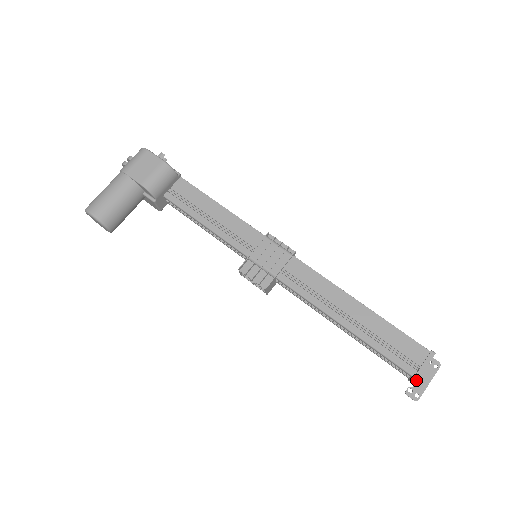
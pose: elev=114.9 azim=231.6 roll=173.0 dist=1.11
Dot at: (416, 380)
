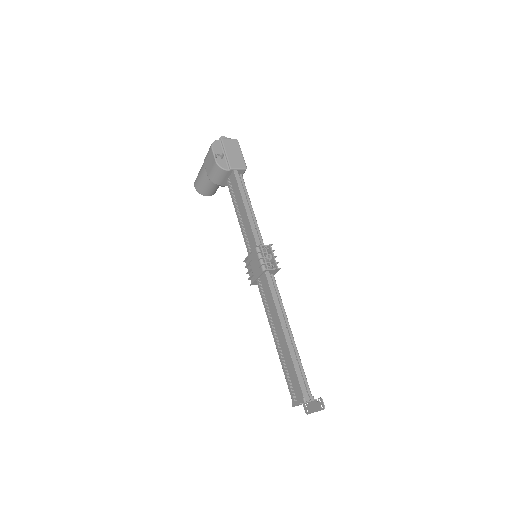
Dot at: (292, 405)
